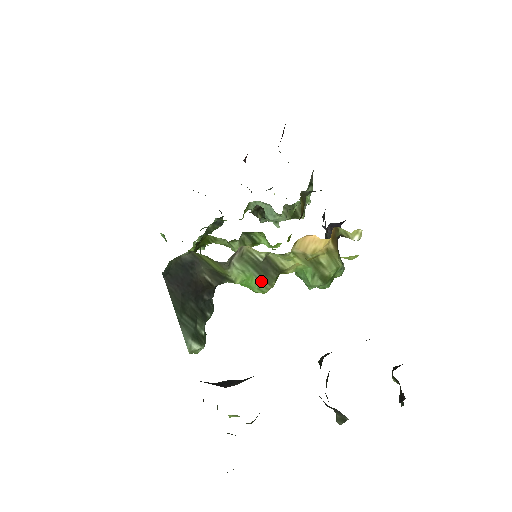
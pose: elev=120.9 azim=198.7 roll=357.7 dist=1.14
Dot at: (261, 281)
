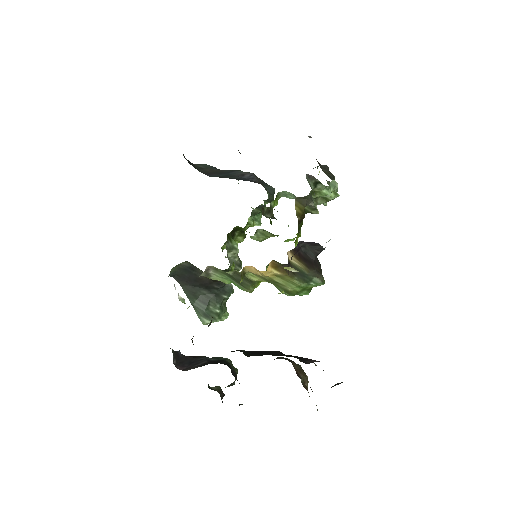
Dot at: (241, 286)
